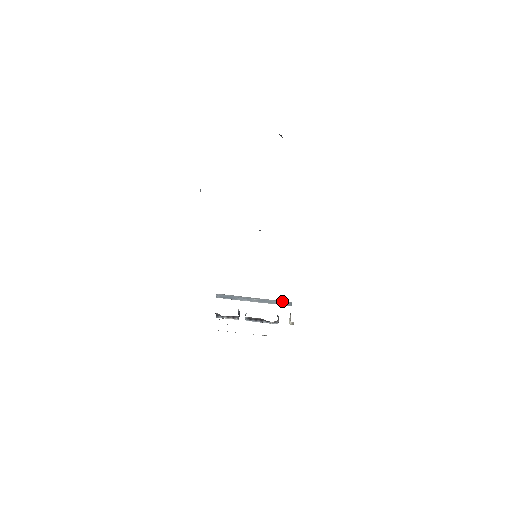
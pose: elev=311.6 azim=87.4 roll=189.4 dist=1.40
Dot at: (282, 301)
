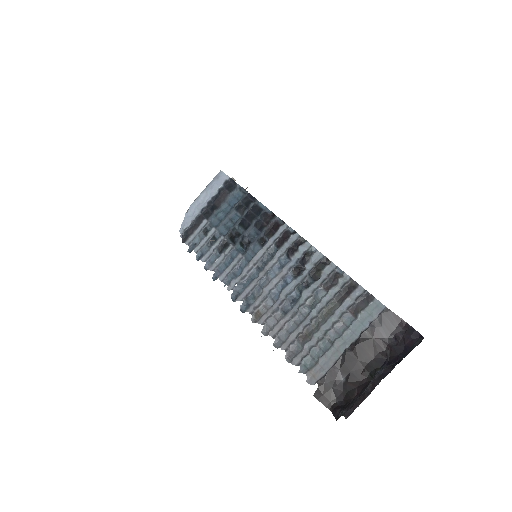
Dot at: (222, 184)
